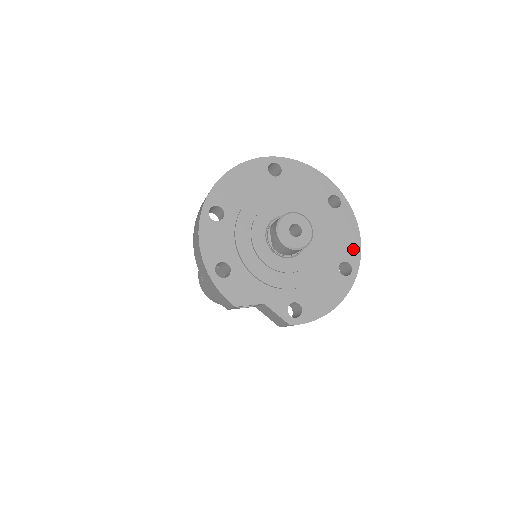
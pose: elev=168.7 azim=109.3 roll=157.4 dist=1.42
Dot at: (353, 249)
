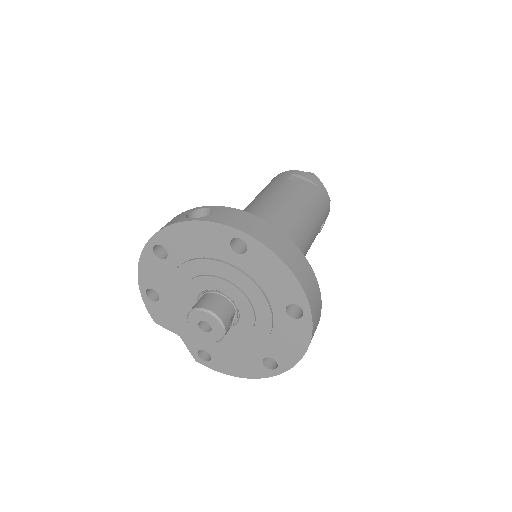
Dot at: (289, 357)
